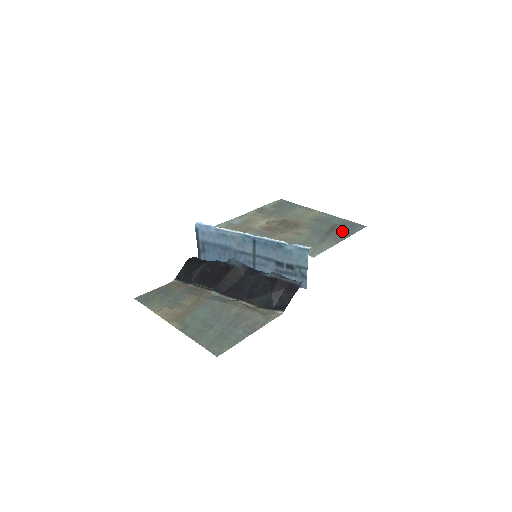
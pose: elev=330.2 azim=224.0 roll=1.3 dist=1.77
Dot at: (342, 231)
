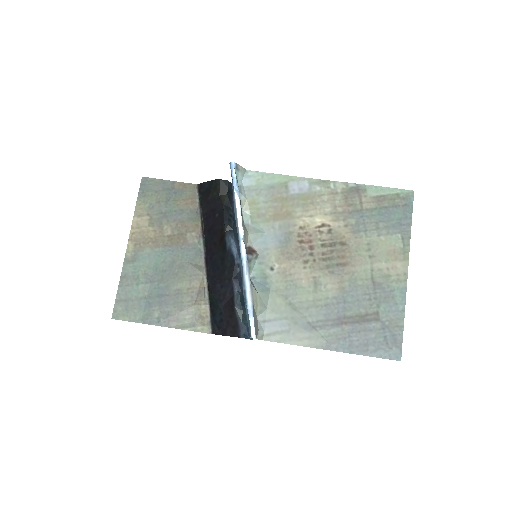
Dot at: (361, 336)
